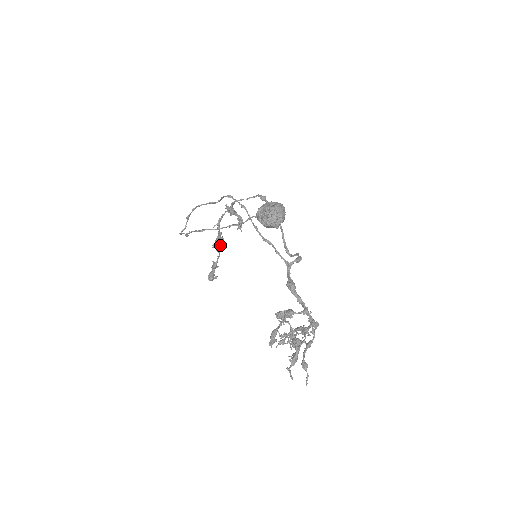
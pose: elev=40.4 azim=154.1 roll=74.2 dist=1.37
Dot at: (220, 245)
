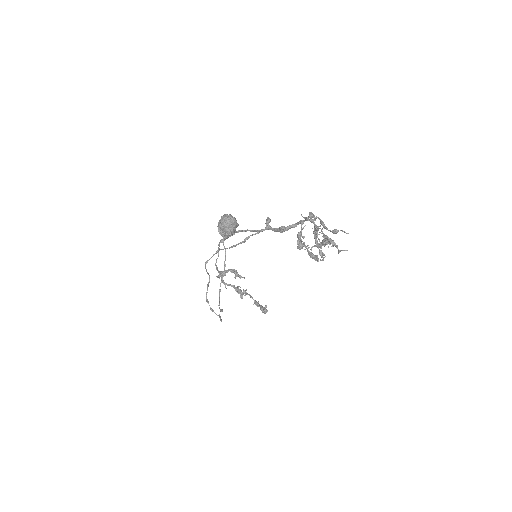
Dot at: occluded
